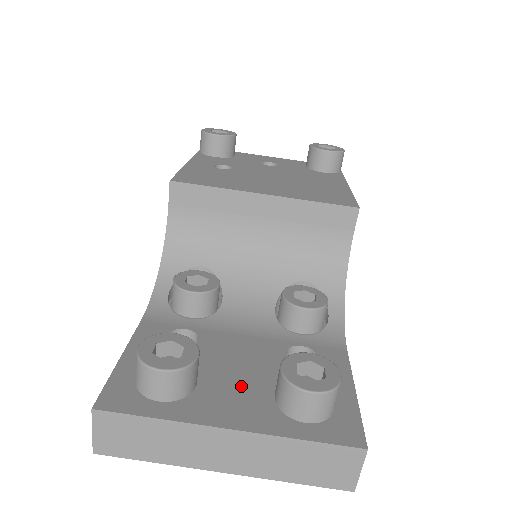
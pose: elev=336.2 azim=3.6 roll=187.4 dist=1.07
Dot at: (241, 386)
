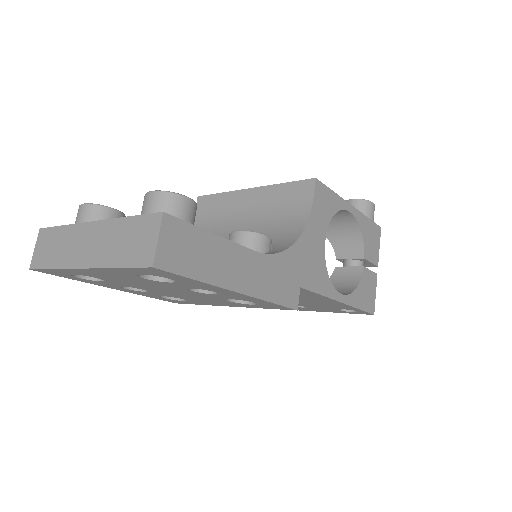
Dot at: occluded
